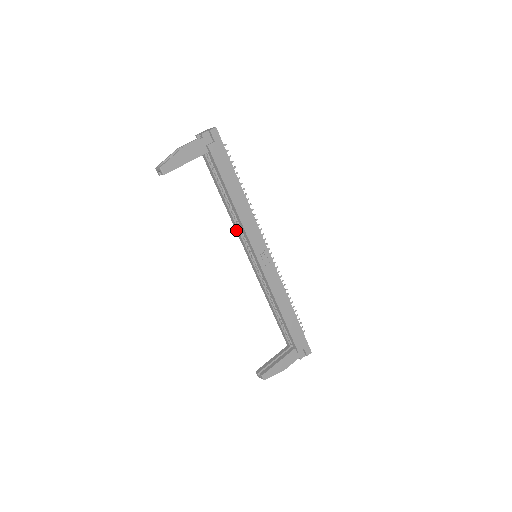
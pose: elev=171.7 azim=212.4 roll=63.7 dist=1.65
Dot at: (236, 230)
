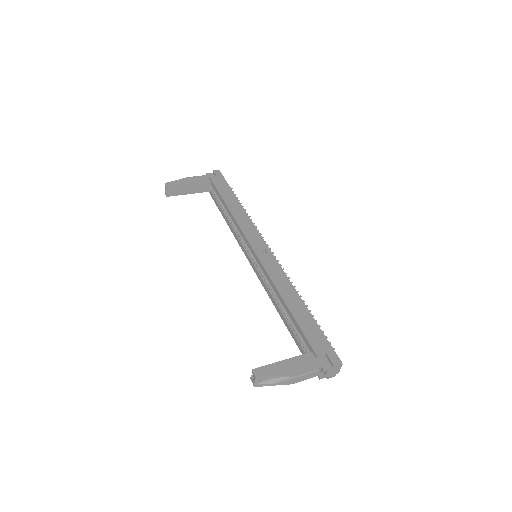
Dot at: (237, 241)
